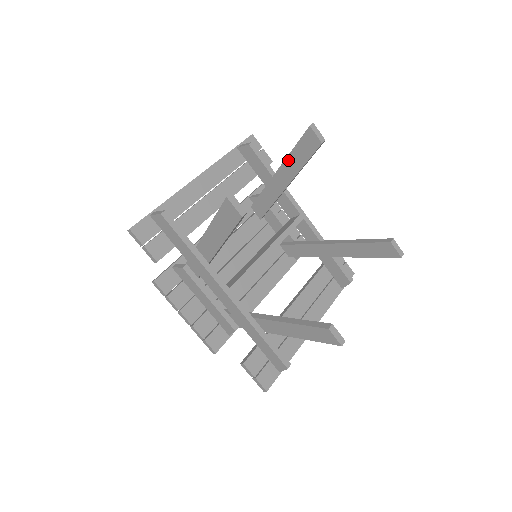
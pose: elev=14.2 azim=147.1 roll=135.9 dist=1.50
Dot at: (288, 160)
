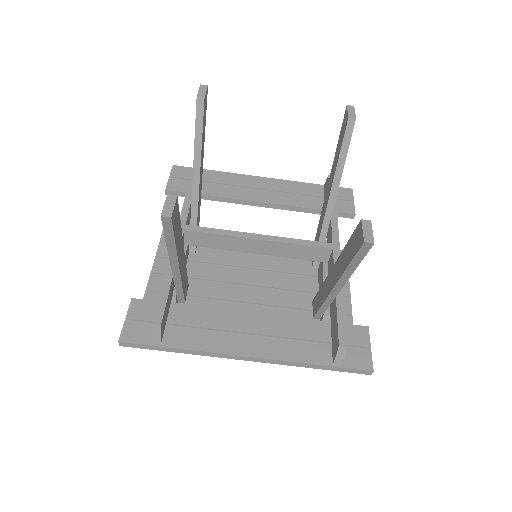
Dot at: (334, 163)
